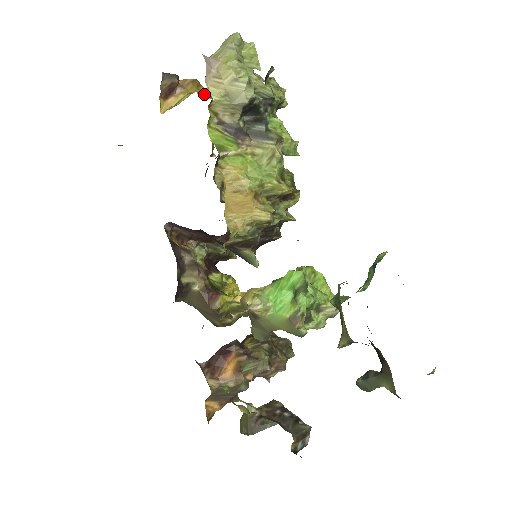
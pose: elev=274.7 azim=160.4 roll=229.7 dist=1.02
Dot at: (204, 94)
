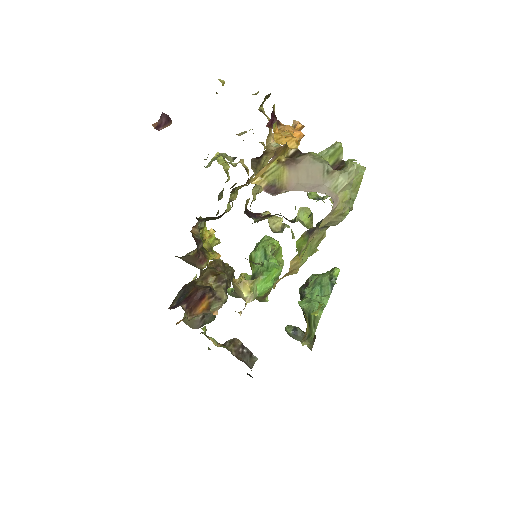
Dot at: (274, 124)
